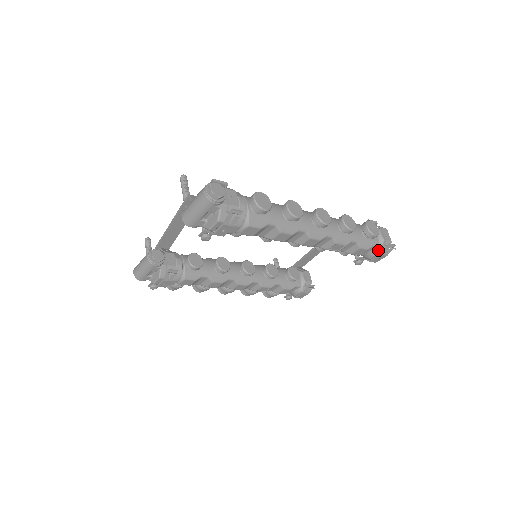
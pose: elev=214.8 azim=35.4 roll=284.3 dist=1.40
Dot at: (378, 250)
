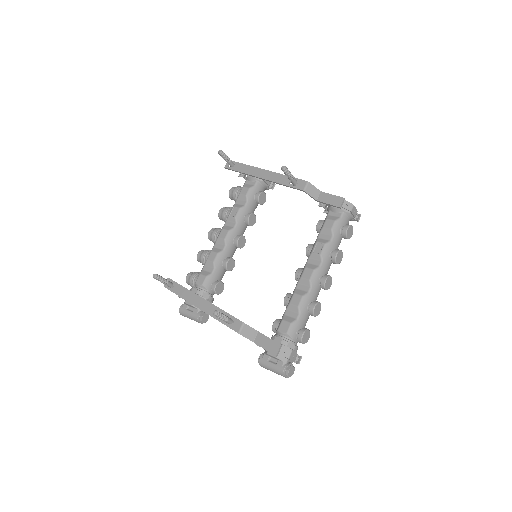
Dot at: occluded
